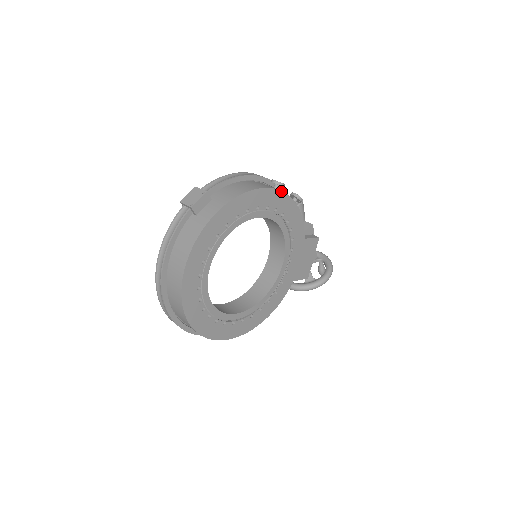
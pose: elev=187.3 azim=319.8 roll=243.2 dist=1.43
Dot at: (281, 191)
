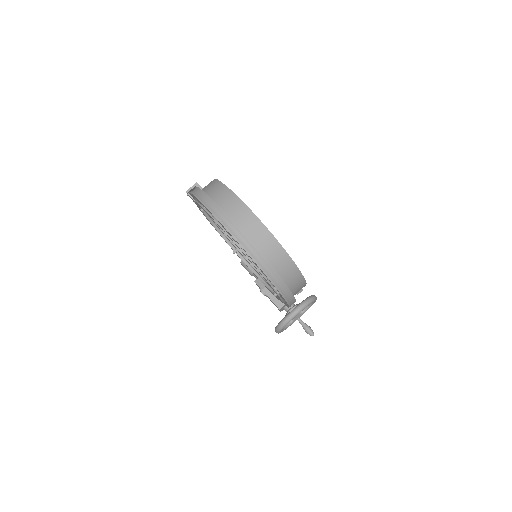
Dot at: occluded
